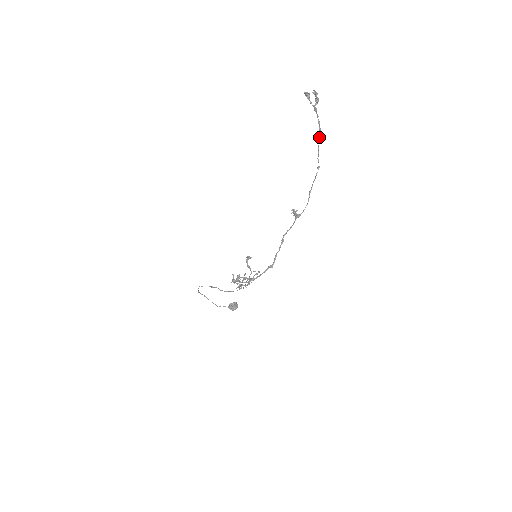
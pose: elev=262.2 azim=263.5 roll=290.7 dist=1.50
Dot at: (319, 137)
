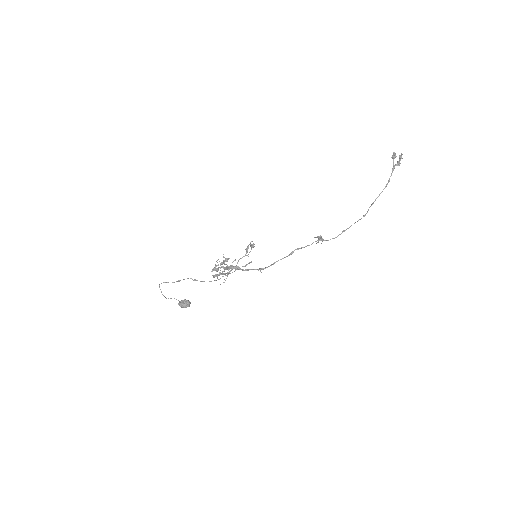
Dot at: (382, 191)
